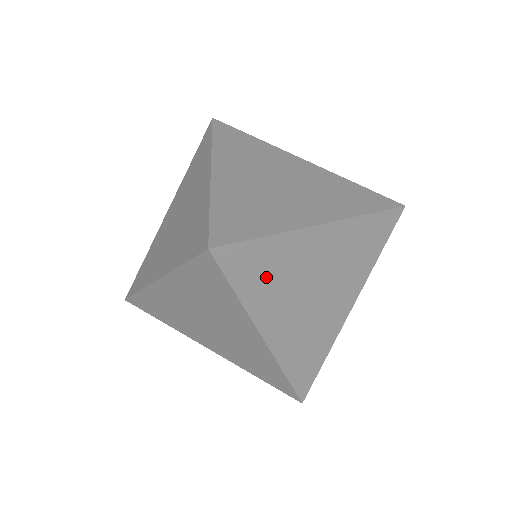
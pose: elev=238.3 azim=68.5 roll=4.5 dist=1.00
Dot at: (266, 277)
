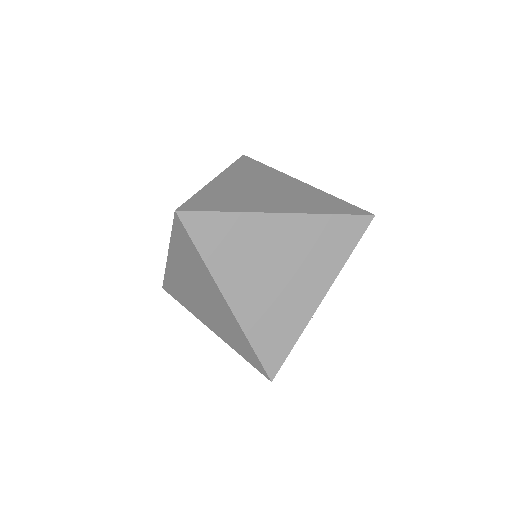
Dot at: (227, 246)
